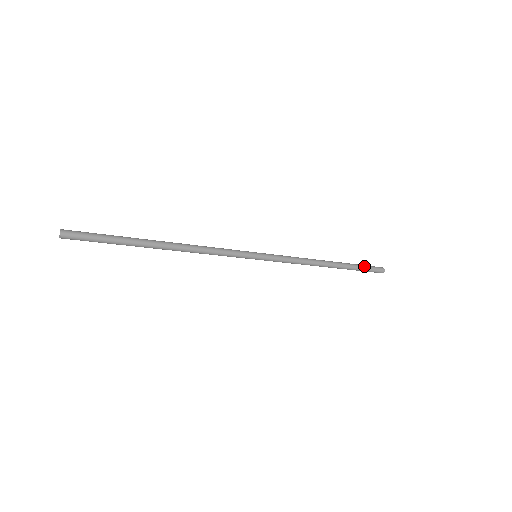
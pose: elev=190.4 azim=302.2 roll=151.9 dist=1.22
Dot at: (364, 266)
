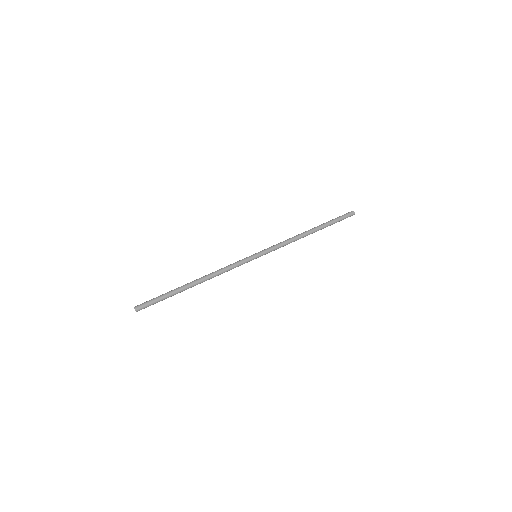
Dot at: occluded
